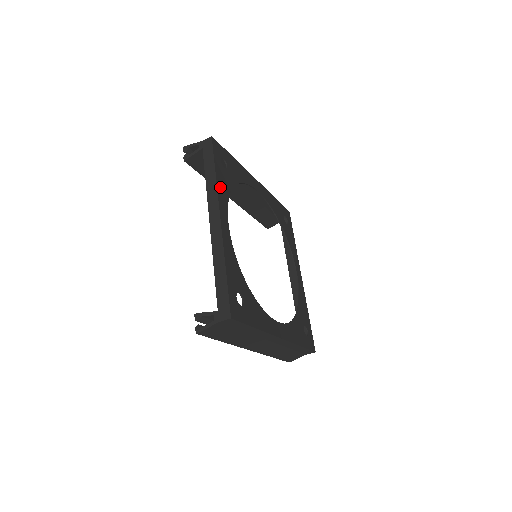
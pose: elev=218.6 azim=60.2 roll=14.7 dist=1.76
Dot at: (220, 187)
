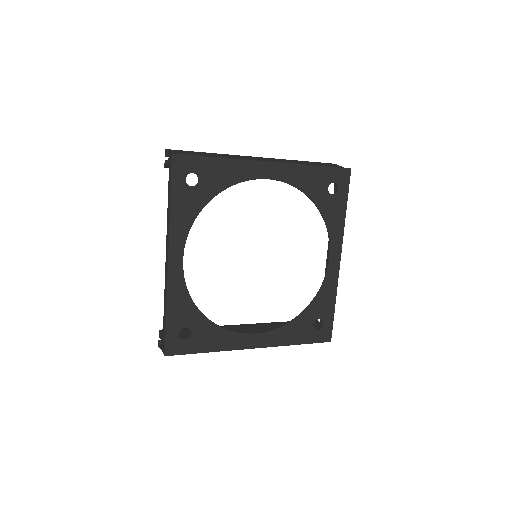
Dot at: (176, 219)
